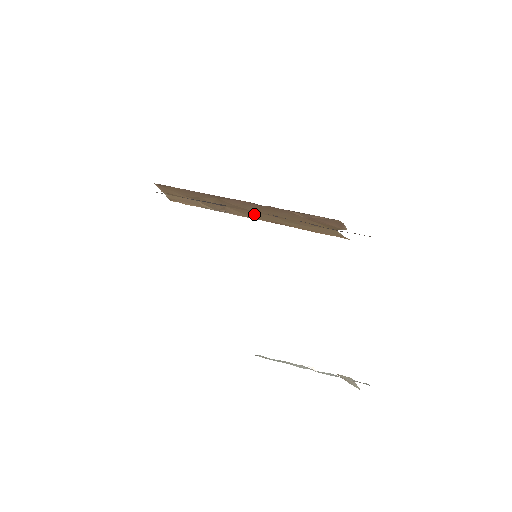
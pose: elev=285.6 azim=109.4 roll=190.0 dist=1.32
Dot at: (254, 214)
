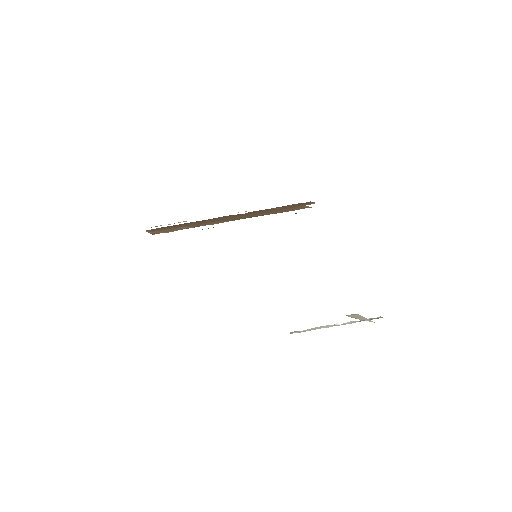
Dot at: (232, 219)
